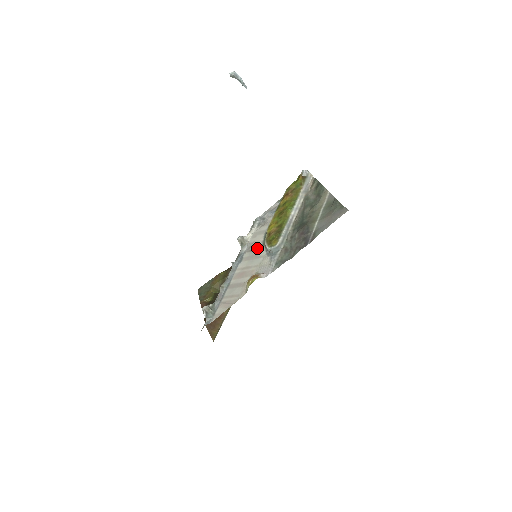
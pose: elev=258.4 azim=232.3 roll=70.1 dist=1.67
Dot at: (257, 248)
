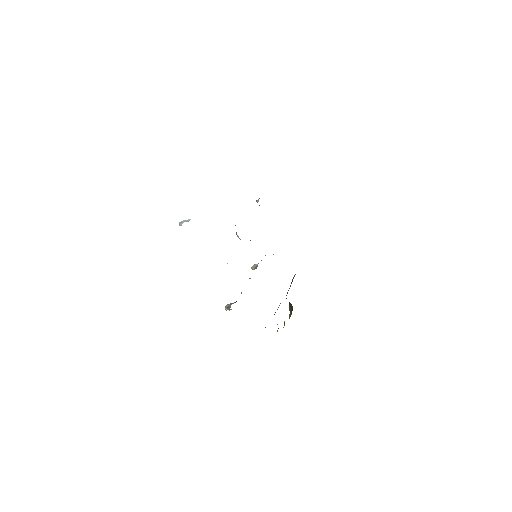
Dot at: occluded
